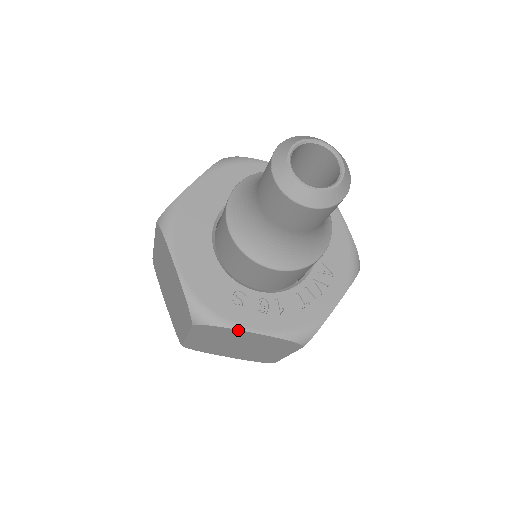
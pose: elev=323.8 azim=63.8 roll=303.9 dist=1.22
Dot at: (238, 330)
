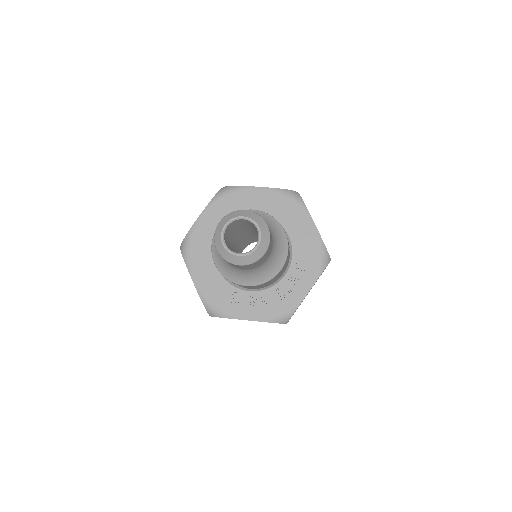
Dot at: occluded
